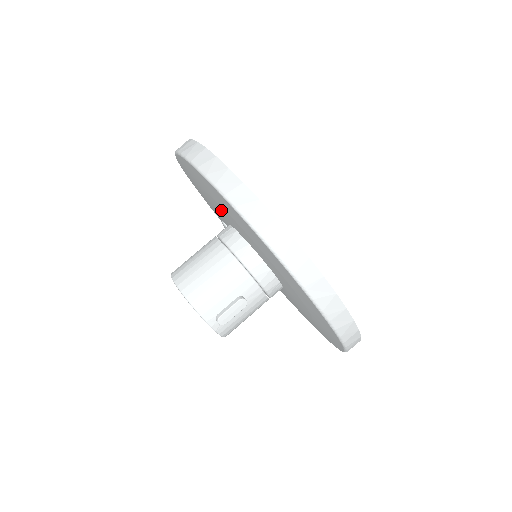
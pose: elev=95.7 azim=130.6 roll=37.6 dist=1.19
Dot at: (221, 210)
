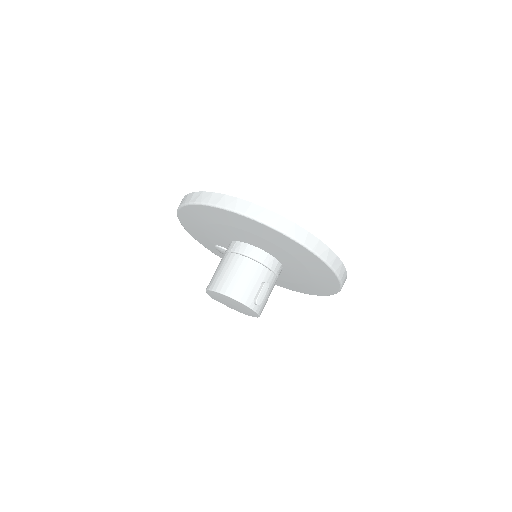
Dot at: (228, 231)
